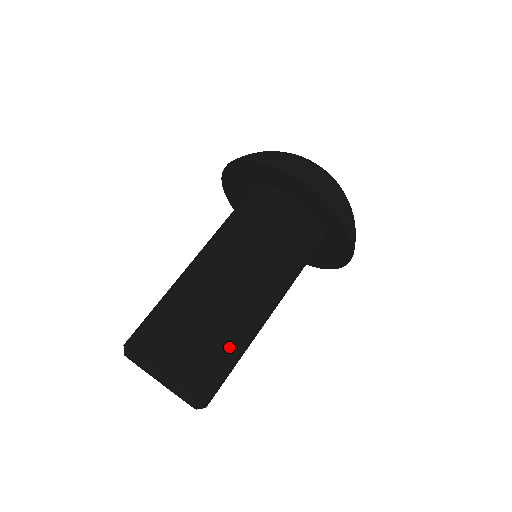
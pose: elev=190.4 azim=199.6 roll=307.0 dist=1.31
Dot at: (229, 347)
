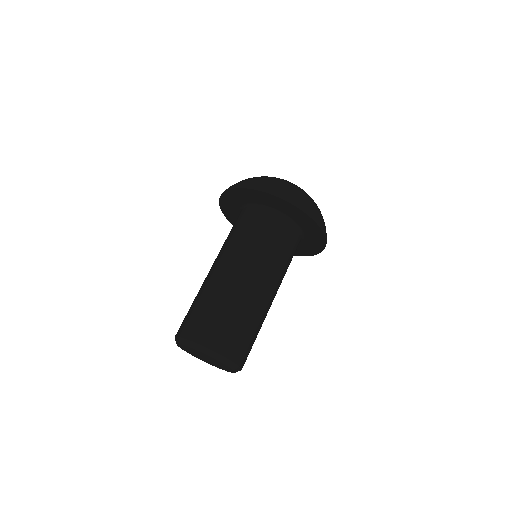
Dot at: (255, 327)
